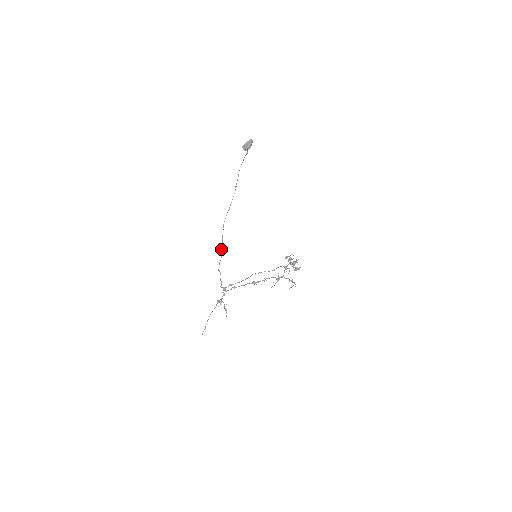
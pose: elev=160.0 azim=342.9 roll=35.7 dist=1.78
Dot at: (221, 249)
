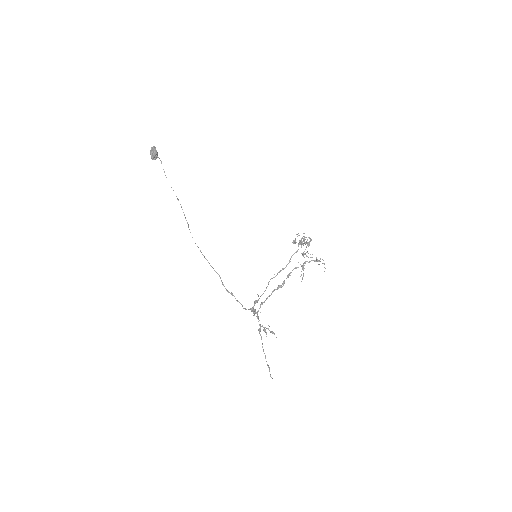
Dot at: occluded
